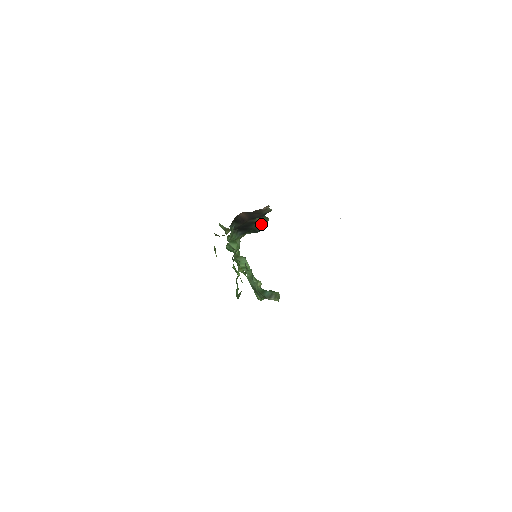
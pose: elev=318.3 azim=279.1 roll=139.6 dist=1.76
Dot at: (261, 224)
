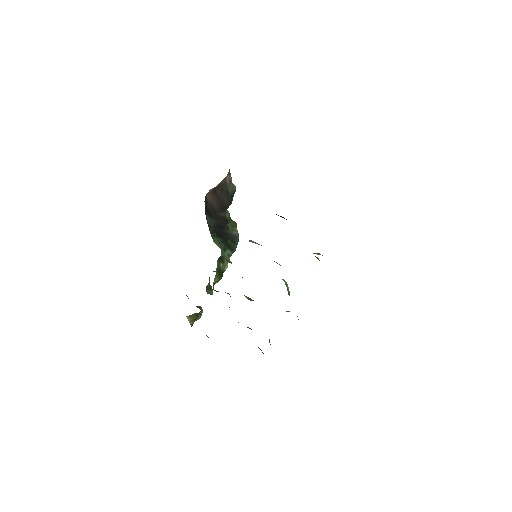
Dot at: (233, 231)
